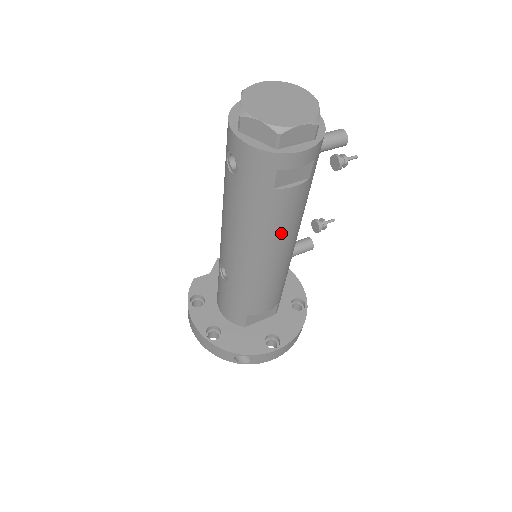
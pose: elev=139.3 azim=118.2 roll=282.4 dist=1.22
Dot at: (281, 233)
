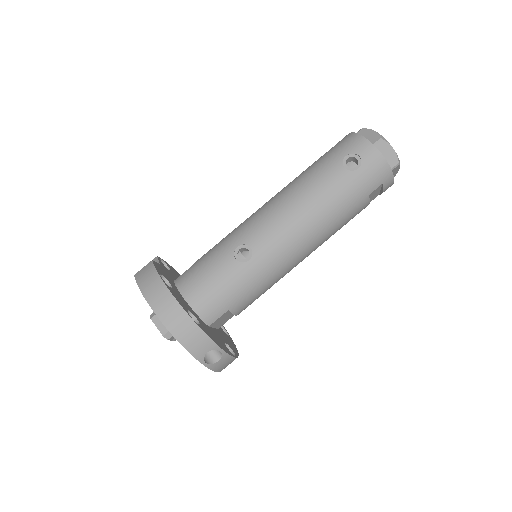
Dot at: (331, 234)
